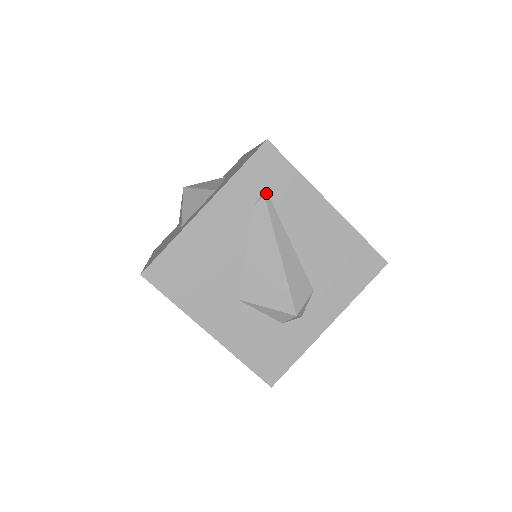
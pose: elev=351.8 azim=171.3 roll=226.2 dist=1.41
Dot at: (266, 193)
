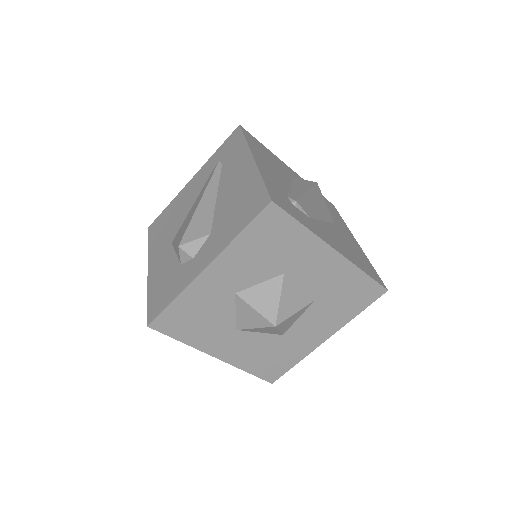
Dot at: (222, 161)
